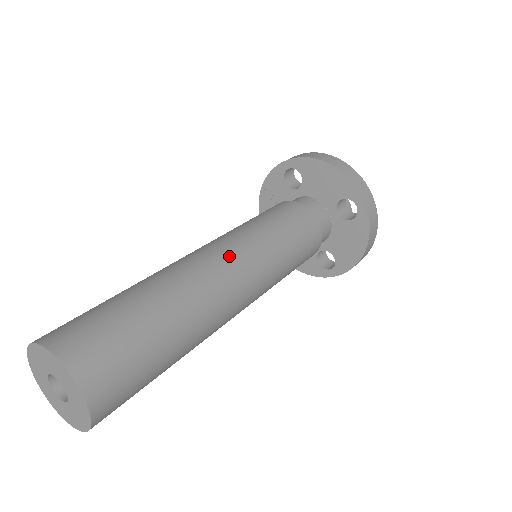
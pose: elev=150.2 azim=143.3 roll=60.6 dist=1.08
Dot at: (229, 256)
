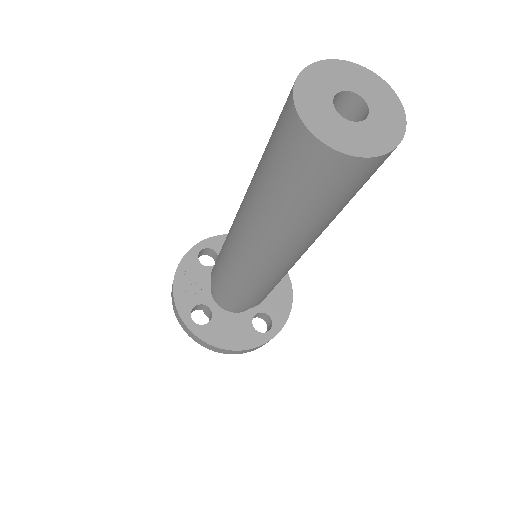
Dot at: occluded
